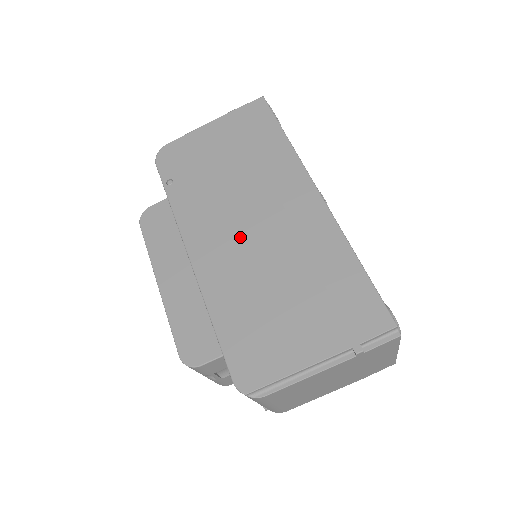
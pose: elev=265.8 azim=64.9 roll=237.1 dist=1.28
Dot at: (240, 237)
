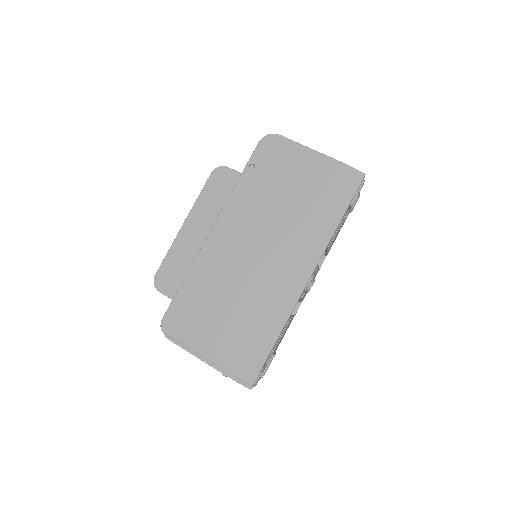
Dot at: (245, 252)
